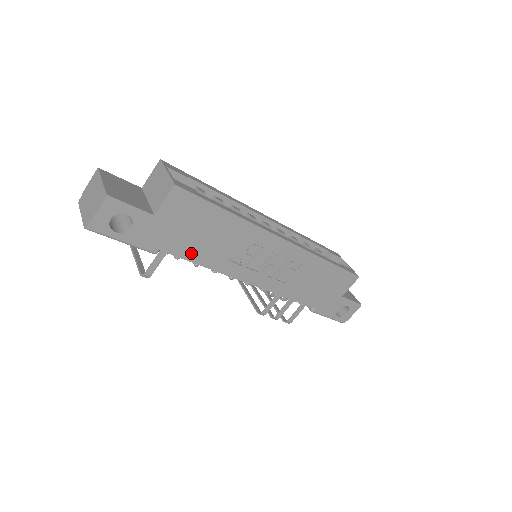
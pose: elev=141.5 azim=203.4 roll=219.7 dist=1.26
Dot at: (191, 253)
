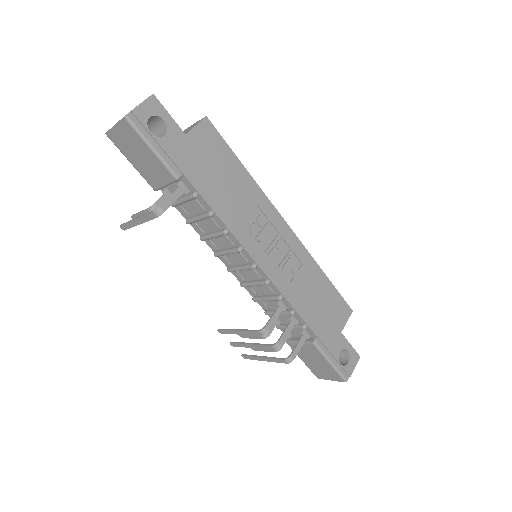
Dot at: (209, 194)
